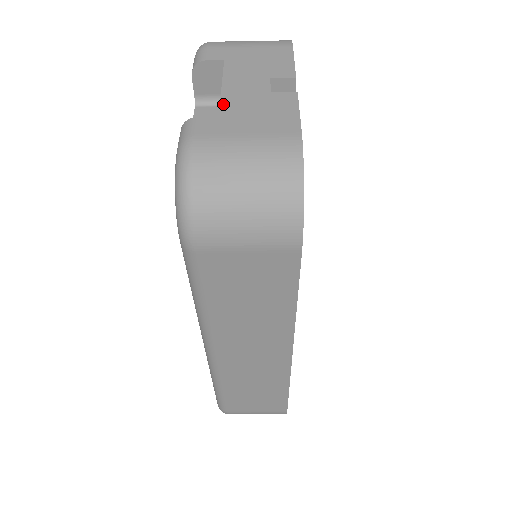
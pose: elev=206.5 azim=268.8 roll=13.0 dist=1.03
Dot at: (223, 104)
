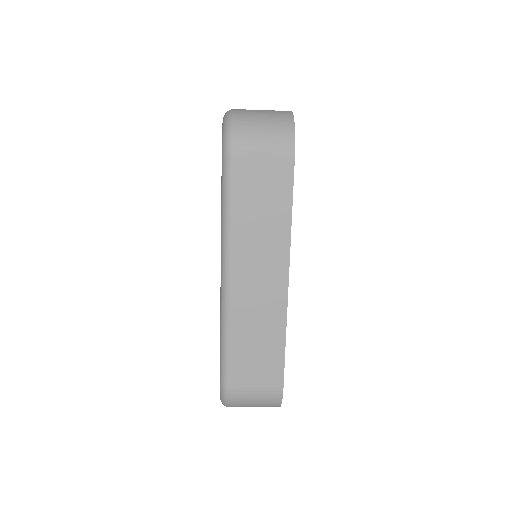
Dot at: occluded
